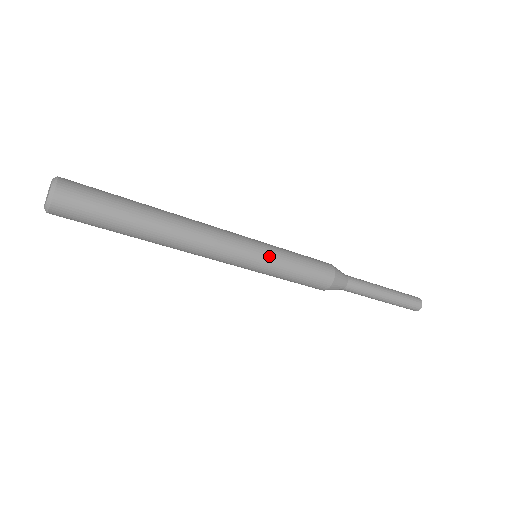
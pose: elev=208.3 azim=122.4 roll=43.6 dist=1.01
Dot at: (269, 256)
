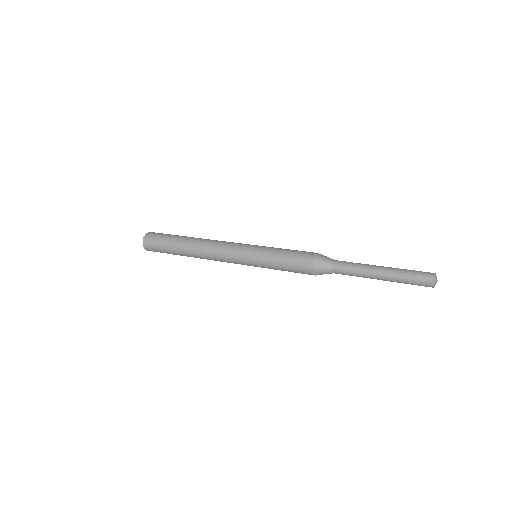
Dot at: (255, 255)
